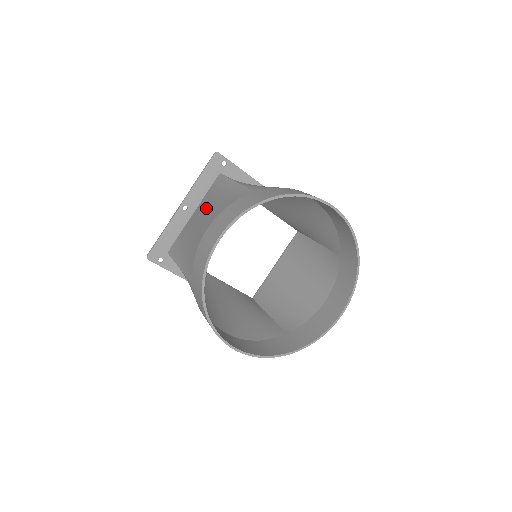
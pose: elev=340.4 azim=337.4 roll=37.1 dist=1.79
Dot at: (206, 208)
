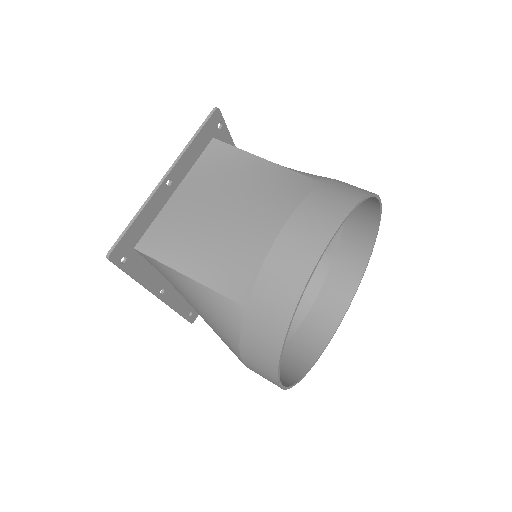
Dot at: (227, 191)
